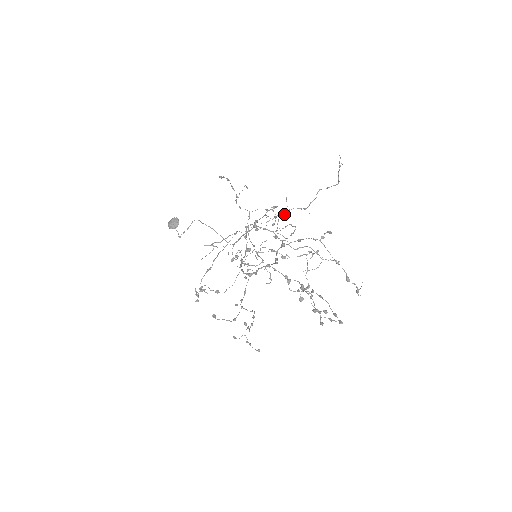
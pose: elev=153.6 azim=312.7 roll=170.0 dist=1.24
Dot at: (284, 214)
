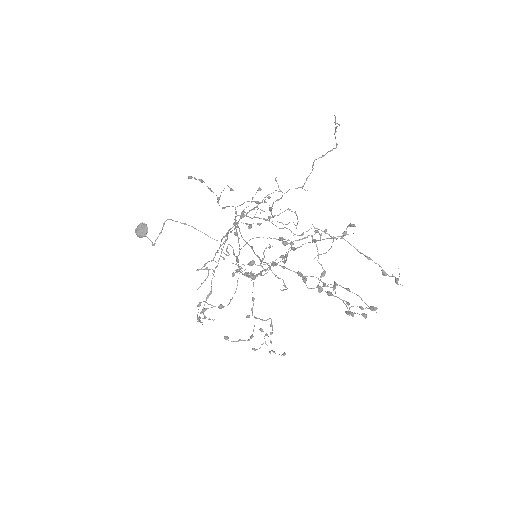
Dot at: (278, 199)
